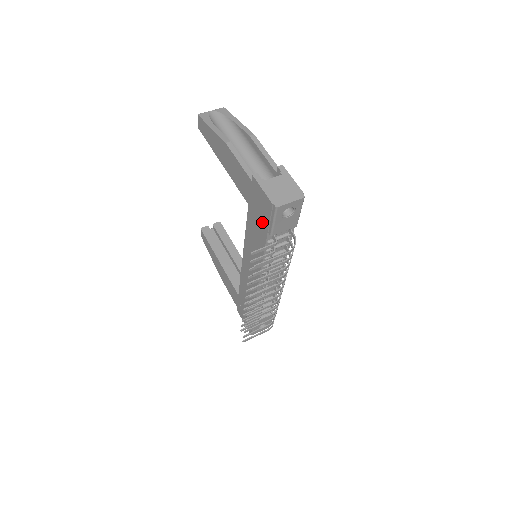
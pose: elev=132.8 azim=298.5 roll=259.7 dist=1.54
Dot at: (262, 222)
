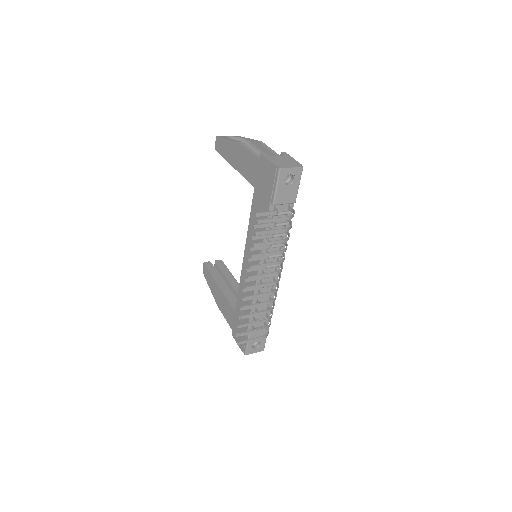
Dot at: (266, 195)
